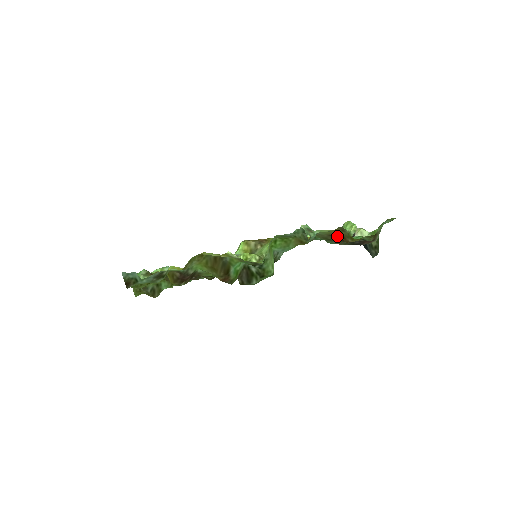
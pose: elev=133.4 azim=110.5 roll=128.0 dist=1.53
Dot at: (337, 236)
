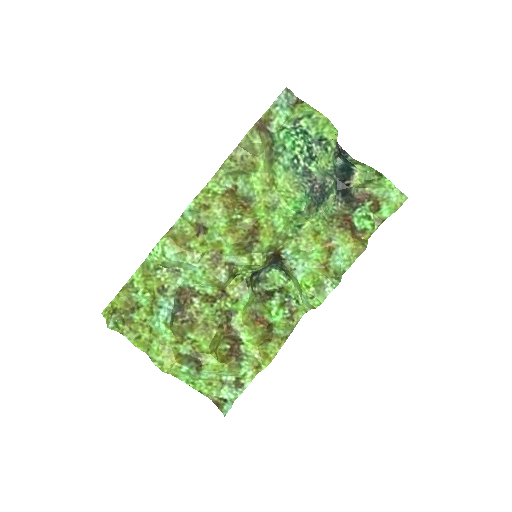
Dot at: (346, 224)
